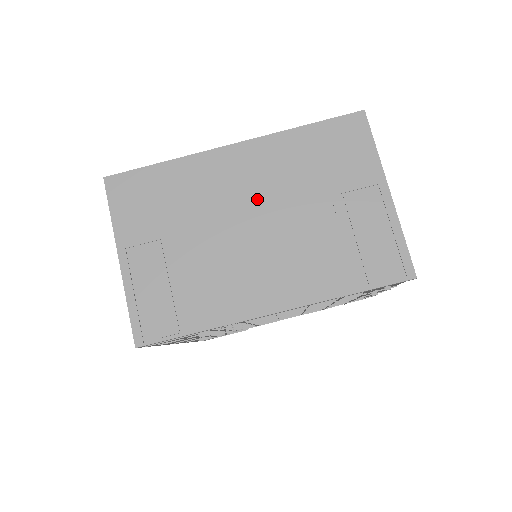
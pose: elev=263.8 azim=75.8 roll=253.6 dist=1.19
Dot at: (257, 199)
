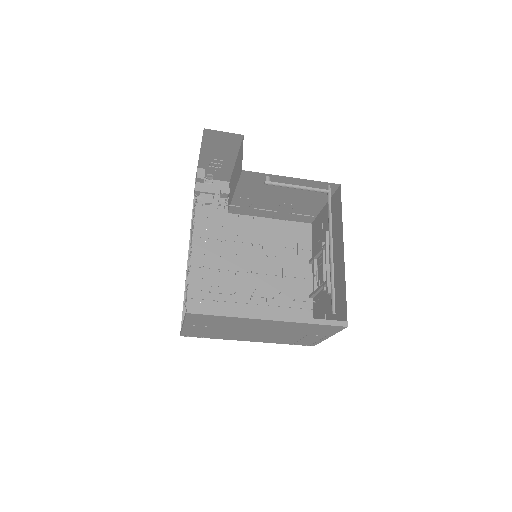
Dot at: (267, 329)
